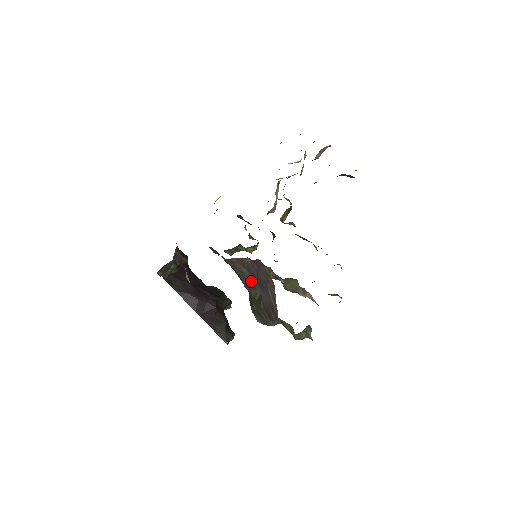
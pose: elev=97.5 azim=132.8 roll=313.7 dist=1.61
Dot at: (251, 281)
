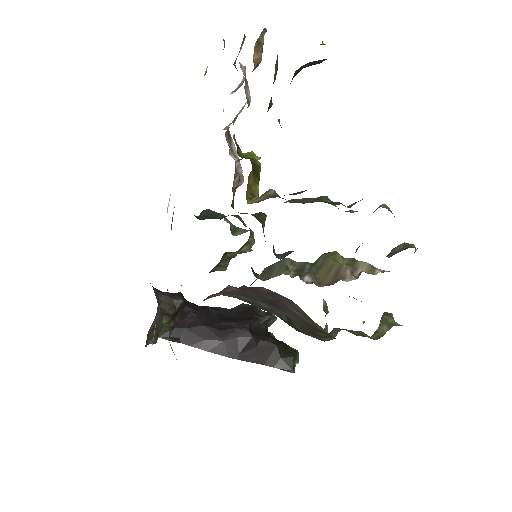
Dot at: (261, 305)
